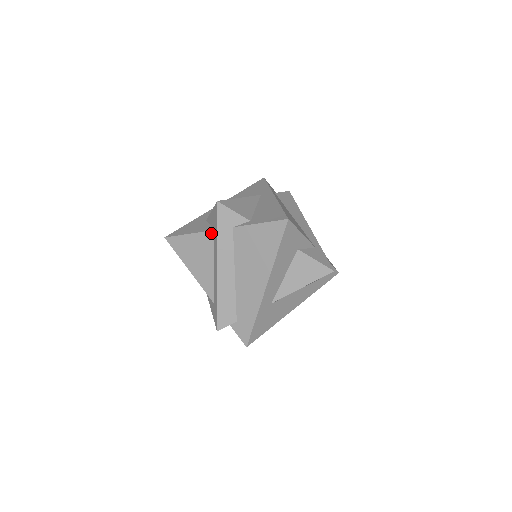
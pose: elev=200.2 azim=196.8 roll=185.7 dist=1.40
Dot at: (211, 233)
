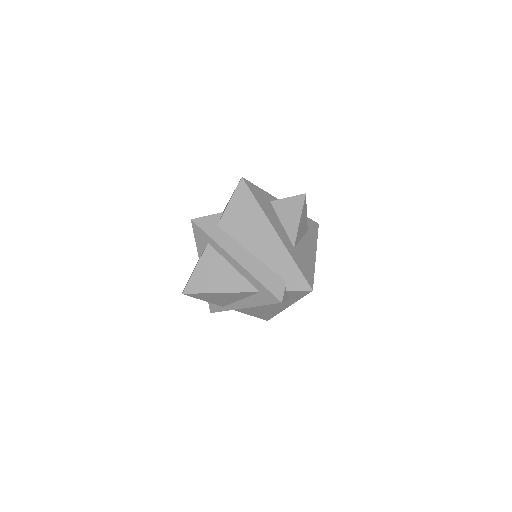
Dot at: (208, 248)
